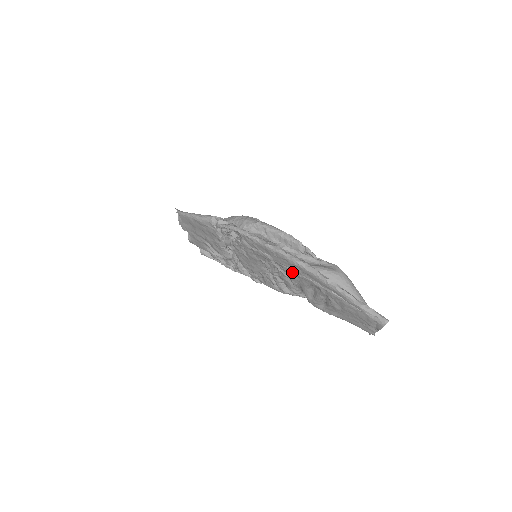
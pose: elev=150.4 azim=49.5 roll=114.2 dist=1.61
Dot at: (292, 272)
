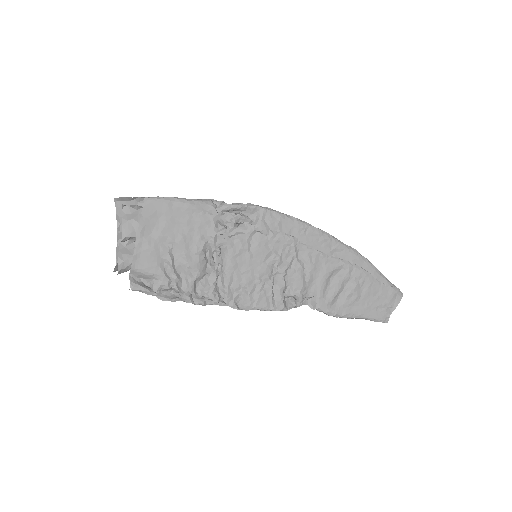
Dot at: (318, 255)
